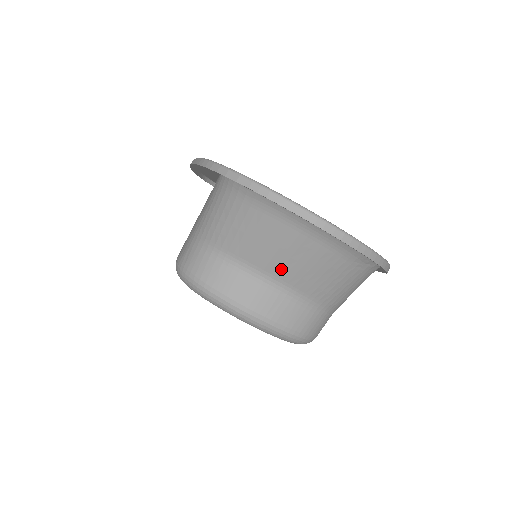
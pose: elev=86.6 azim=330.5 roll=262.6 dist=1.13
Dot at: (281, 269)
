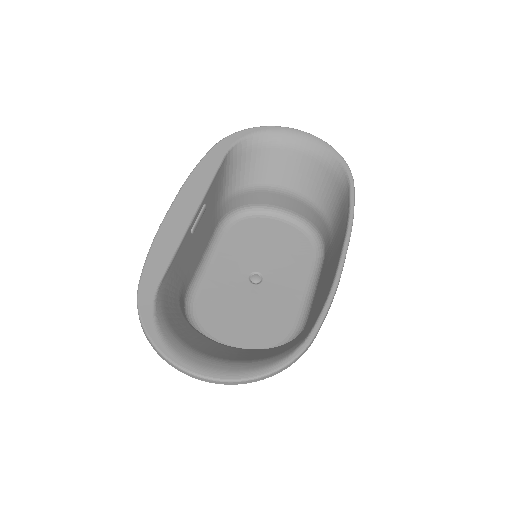
Dot at: (222, 349)
